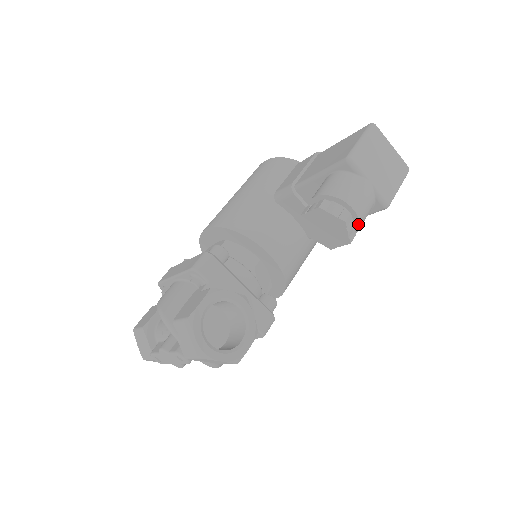
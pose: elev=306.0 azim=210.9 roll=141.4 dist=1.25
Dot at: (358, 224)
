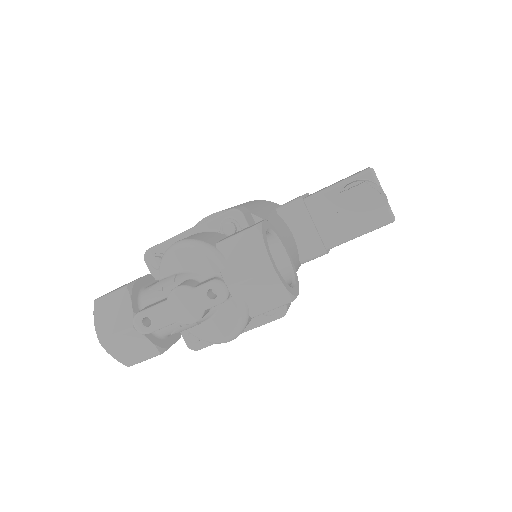
Dot at: (386, 214)
